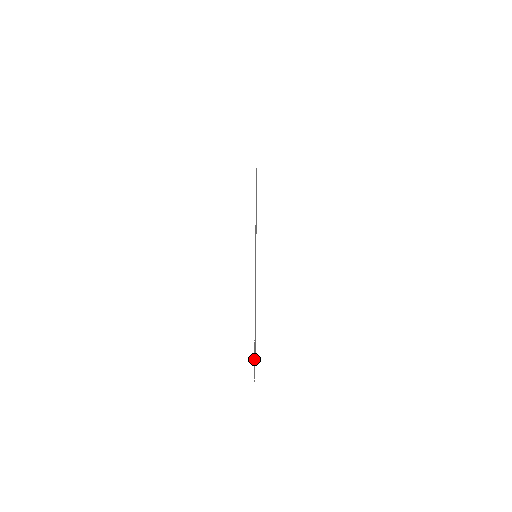
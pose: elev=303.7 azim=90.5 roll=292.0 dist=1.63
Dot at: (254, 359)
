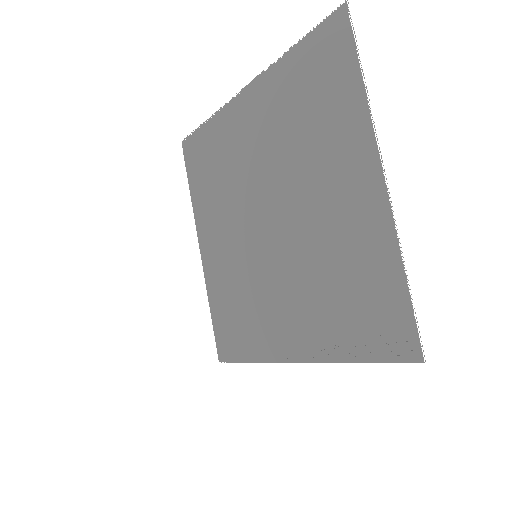
Dot at: (327, 52)
